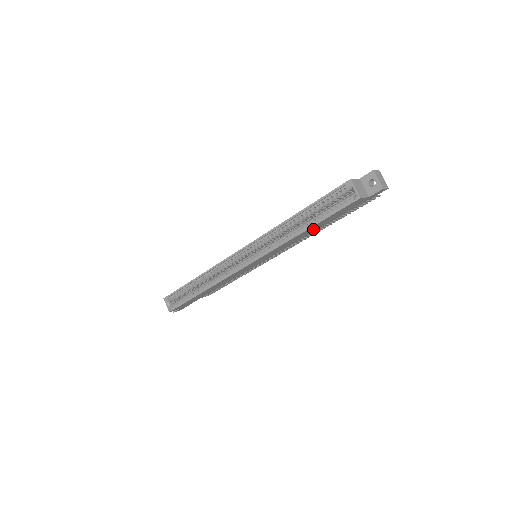
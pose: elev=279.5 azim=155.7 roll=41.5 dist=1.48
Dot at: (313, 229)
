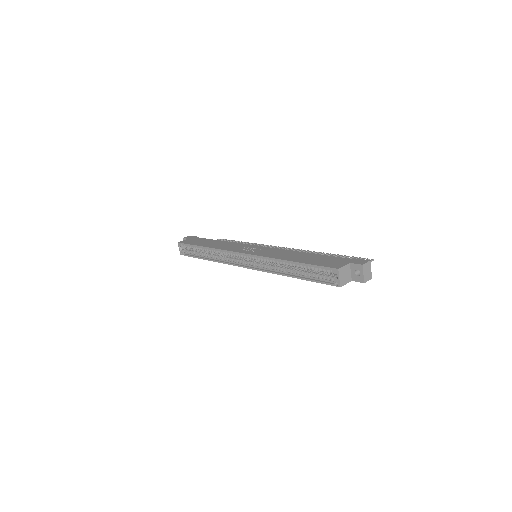
Dot at: occluded
